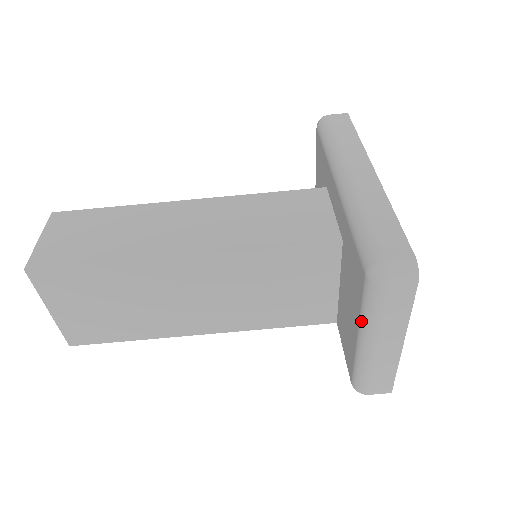
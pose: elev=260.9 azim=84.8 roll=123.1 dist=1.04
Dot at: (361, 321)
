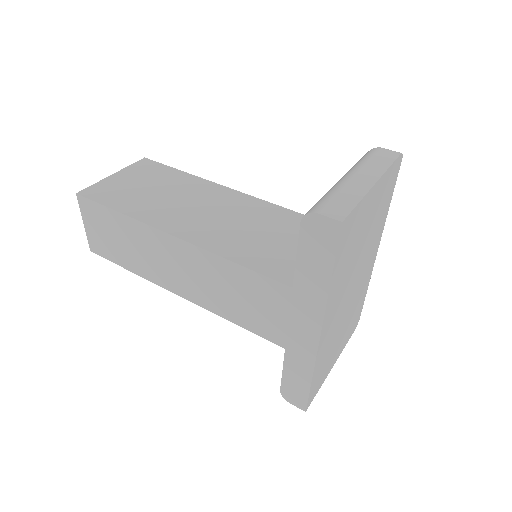
Dot at: occluded
